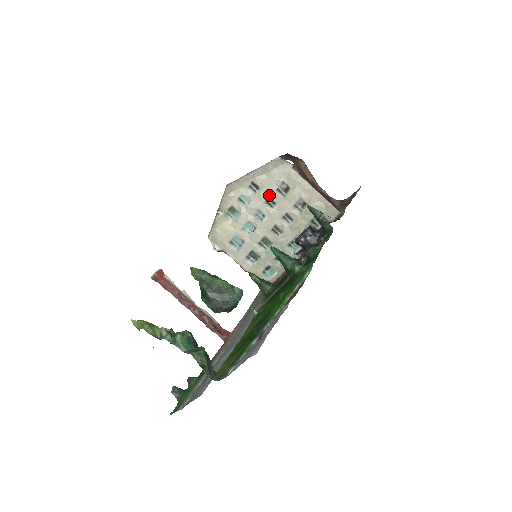
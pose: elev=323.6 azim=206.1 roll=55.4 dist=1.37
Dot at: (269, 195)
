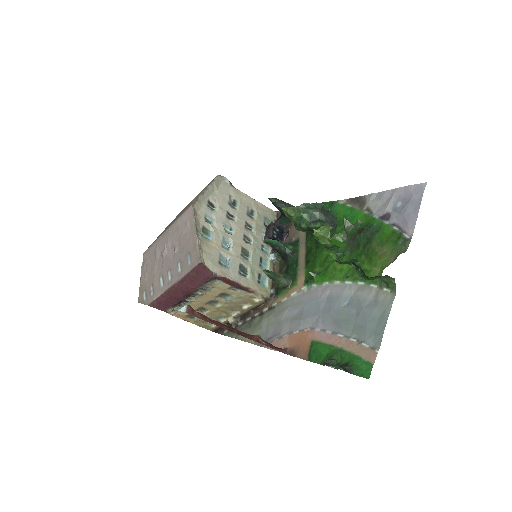
Dot at: (226, 210)
